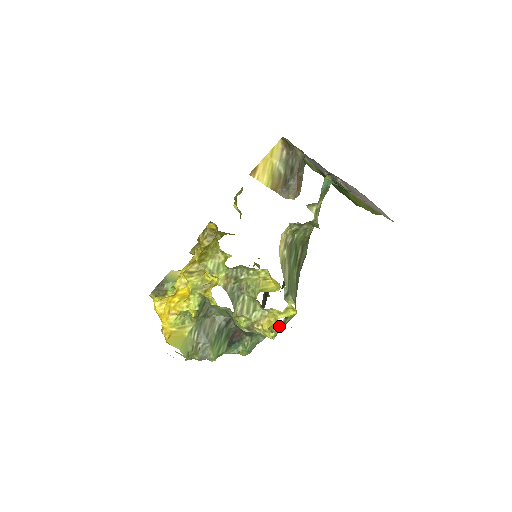
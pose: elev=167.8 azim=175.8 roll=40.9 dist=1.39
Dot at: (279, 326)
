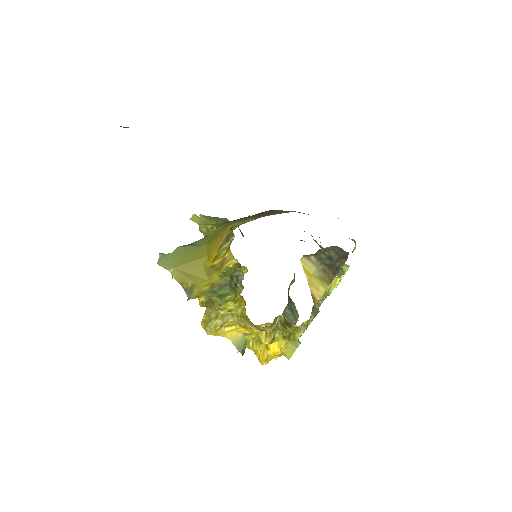
Dot at: occluded
